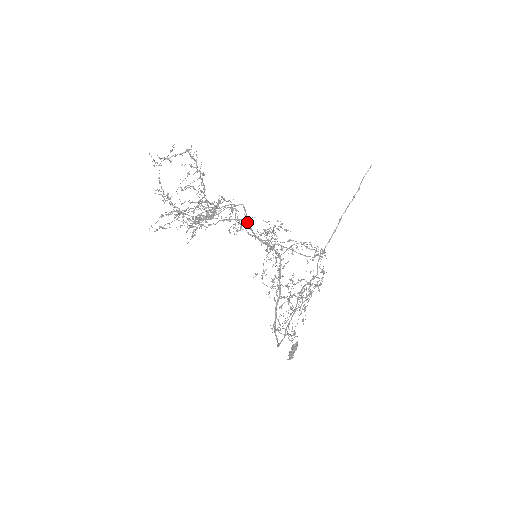
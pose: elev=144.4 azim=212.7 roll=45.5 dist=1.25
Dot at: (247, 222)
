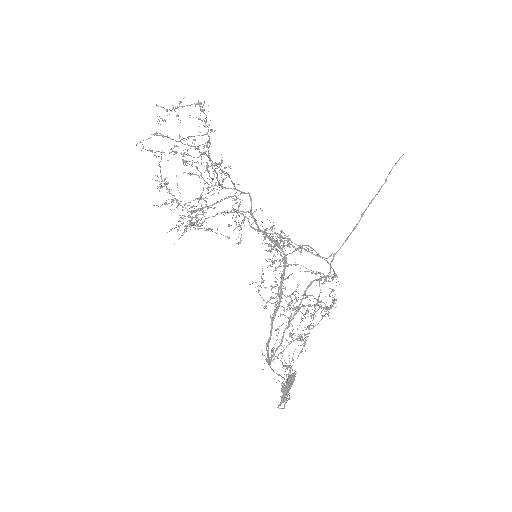
Dot at: (251, 212)
